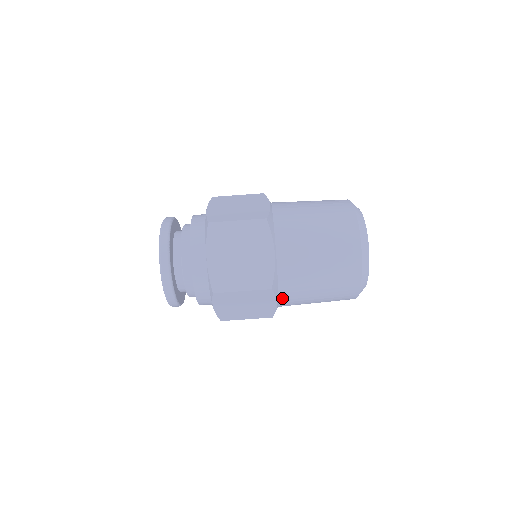
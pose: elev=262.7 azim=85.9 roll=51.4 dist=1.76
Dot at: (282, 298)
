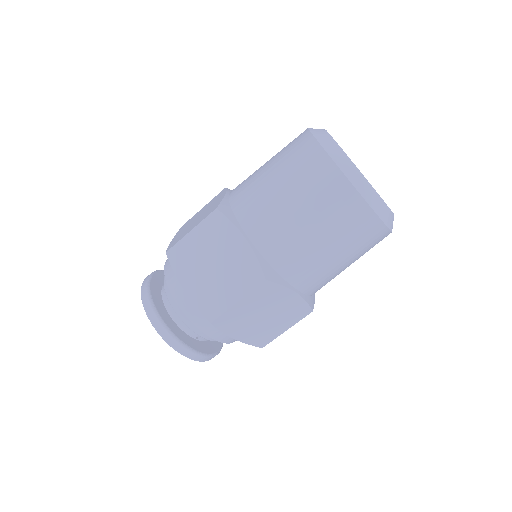
Dot at: (295, 283)
